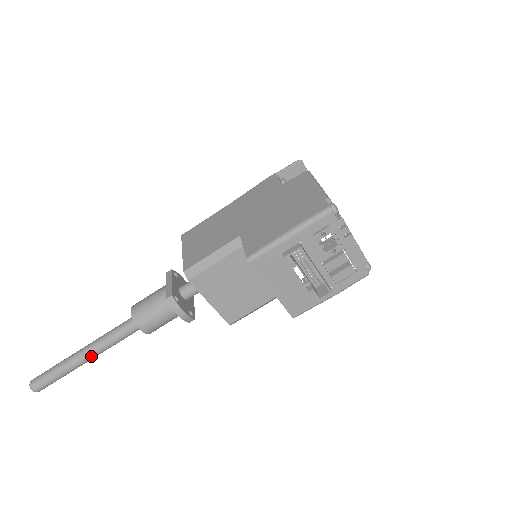
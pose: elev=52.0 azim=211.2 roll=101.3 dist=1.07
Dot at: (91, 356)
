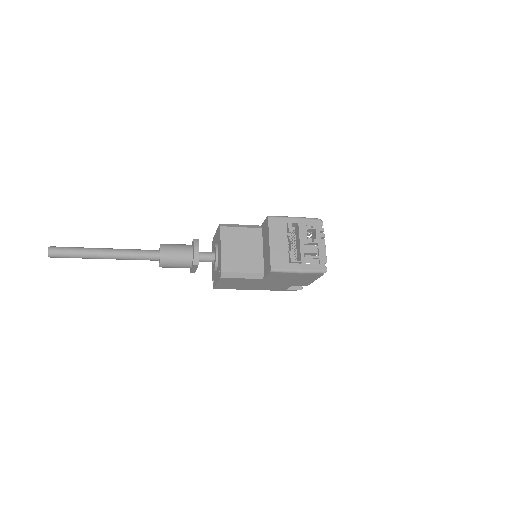
Dot at: (110, 253)
